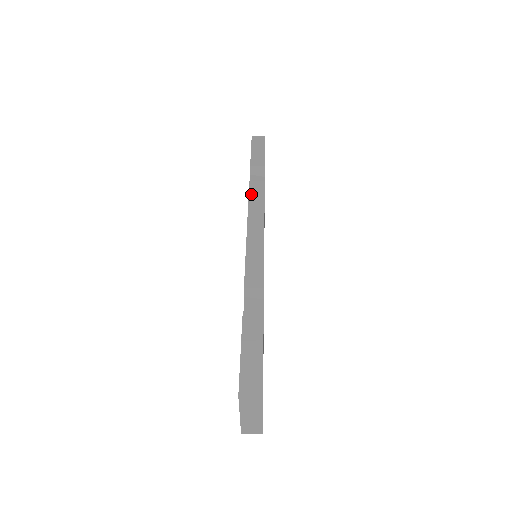
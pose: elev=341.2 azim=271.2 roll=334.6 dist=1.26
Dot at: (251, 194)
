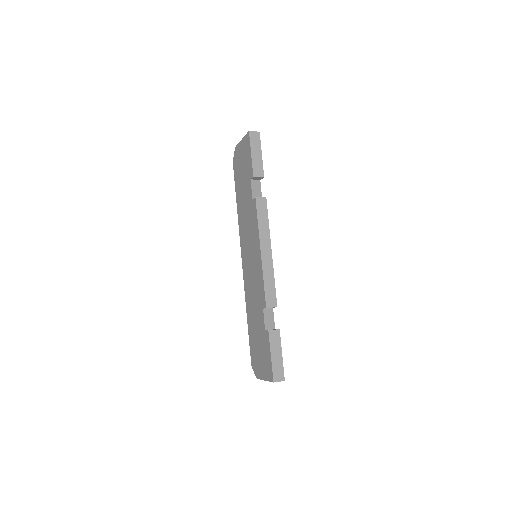
Dot at: (259, 213)
